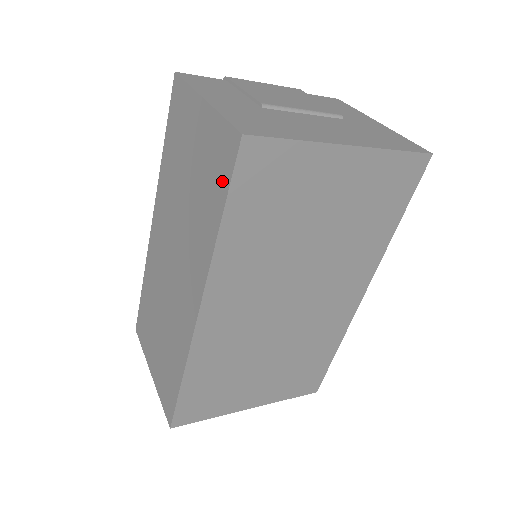
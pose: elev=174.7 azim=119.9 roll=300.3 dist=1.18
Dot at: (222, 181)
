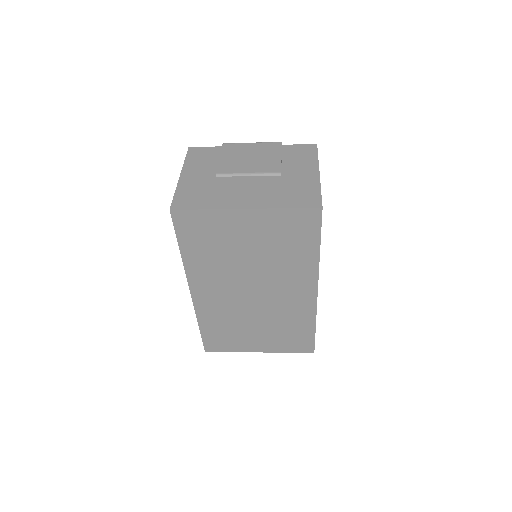
Dot at: occluded
